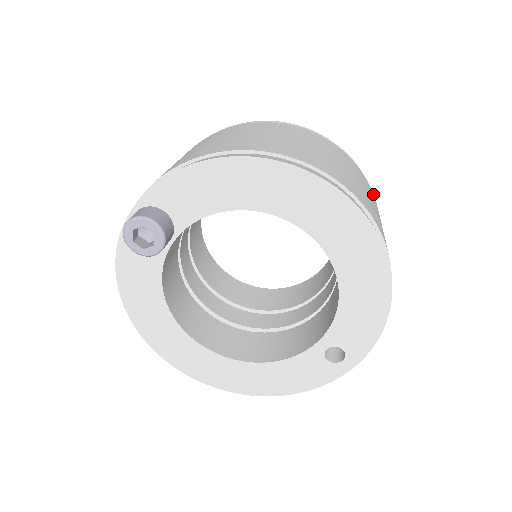
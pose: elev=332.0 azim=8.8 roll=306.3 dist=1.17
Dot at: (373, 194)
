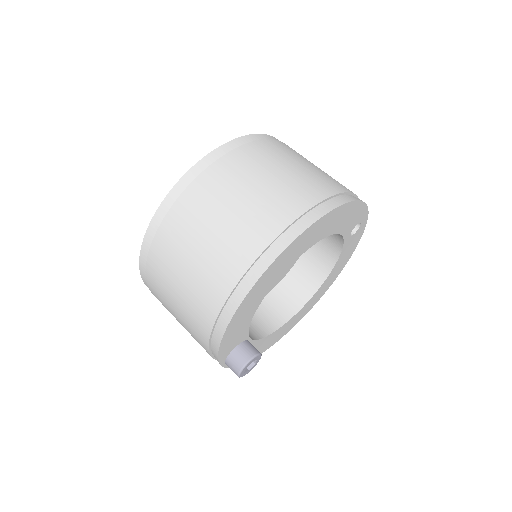
Dot at: (244, 147)
